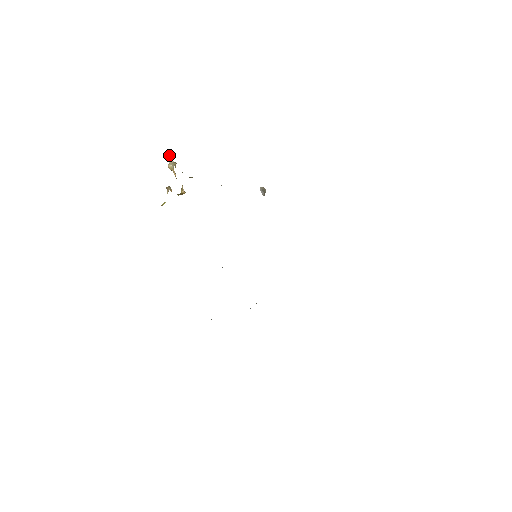
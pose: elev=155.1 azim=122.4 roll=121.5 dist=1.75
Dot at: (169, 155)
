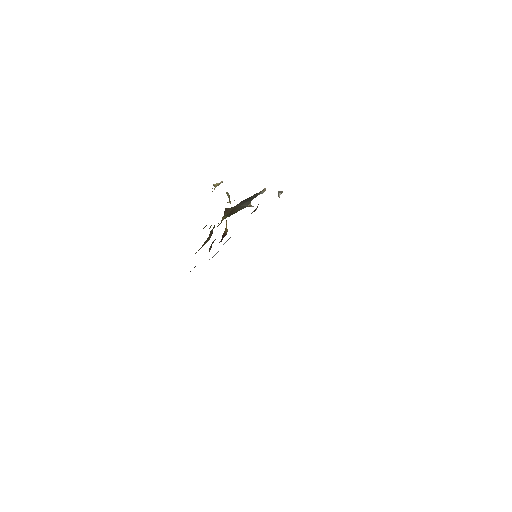
Dot at: (221, 181)
